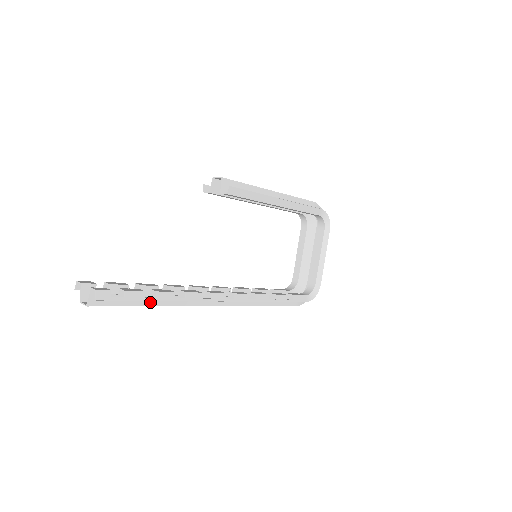
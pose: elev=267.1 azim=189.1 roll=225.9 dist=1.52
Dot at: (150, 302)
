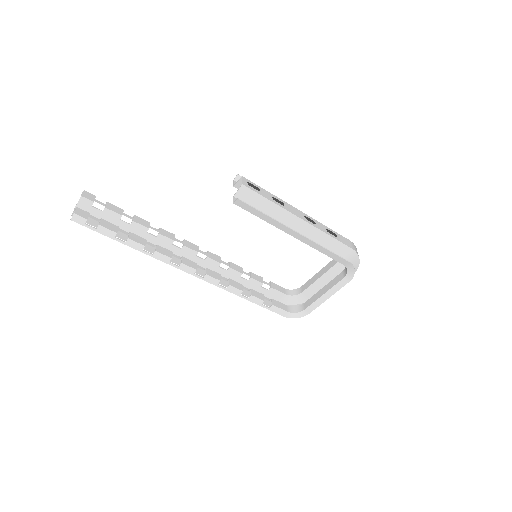
Dot at: occluded
